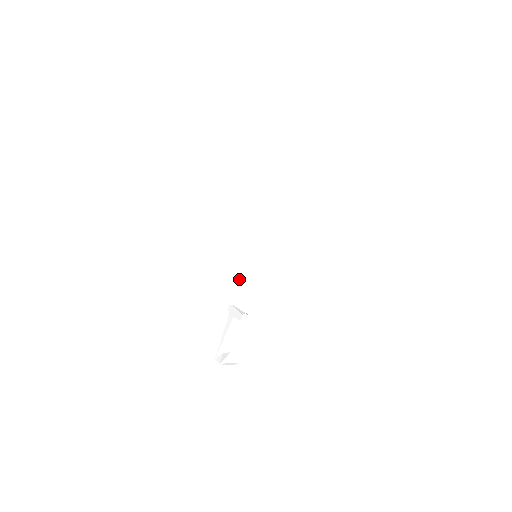
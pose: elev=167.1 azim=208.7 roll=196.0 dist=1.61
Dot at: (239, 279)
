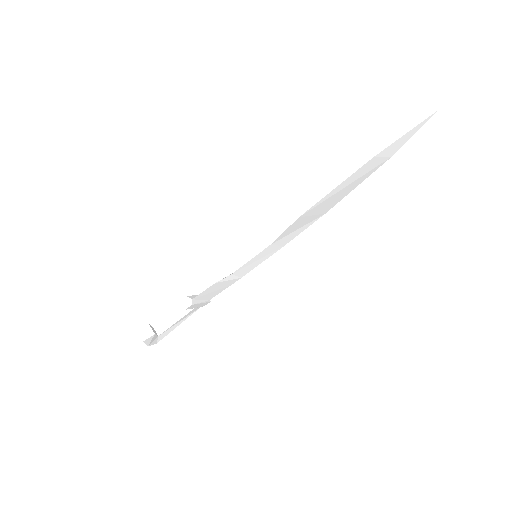
Dot at: occluded
